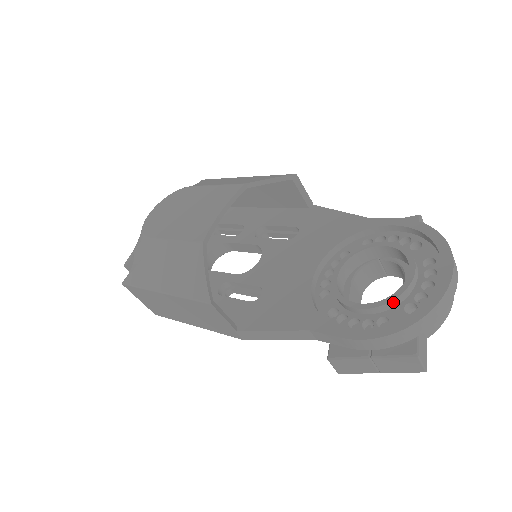
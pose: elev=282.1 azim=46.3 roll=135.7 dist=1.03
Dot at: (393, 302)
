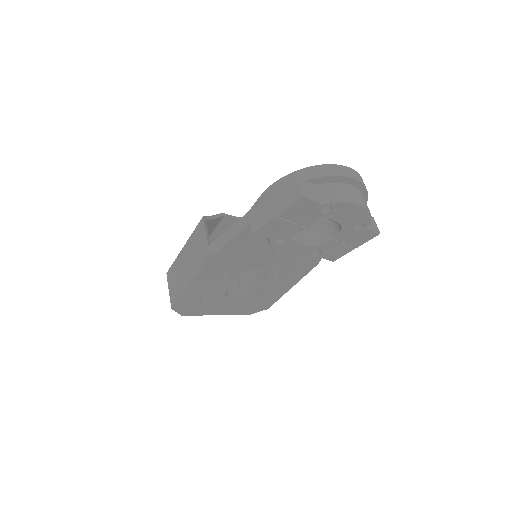
Dot at: occluded
